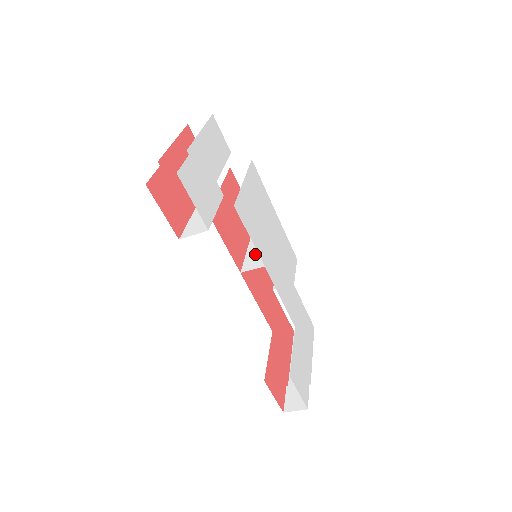
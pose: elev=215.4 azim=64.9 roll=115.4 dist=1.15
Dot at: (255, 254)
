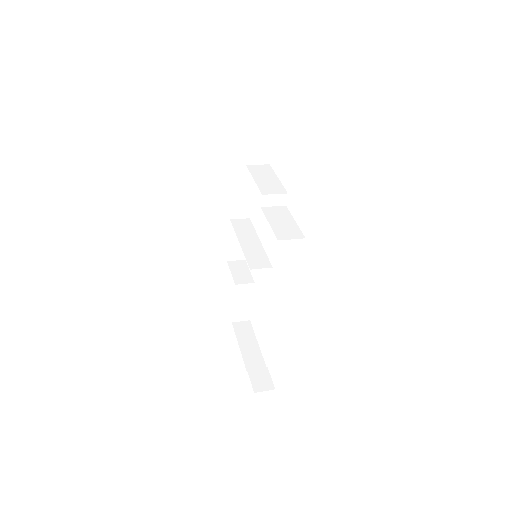
Dot at: (254, 254)
